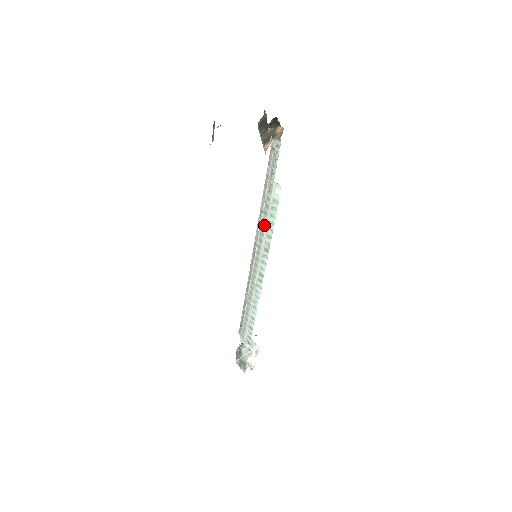
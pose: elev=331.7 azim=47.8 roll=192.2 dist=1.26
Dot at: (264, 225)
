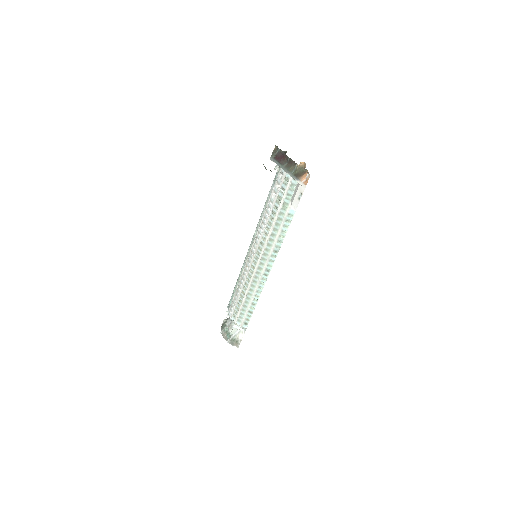
Dot at: (275, 233)
